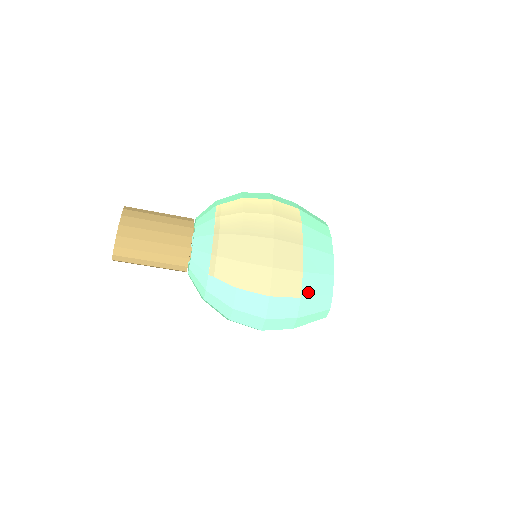
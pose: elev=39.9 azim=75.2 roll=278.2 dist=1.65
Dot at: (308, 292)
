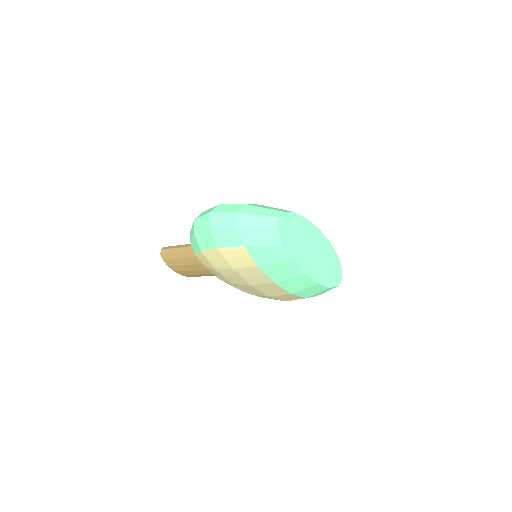
Dot at: (308, 295)
